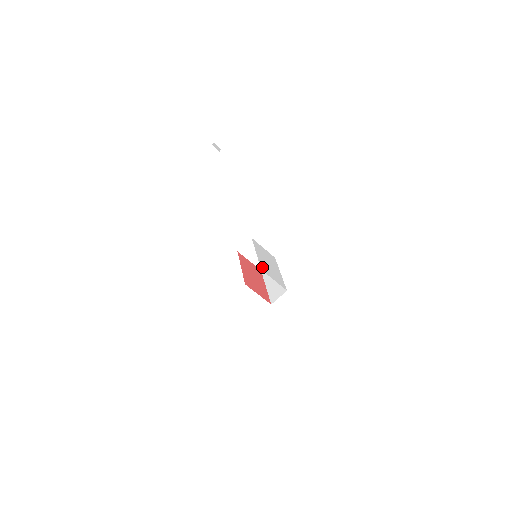
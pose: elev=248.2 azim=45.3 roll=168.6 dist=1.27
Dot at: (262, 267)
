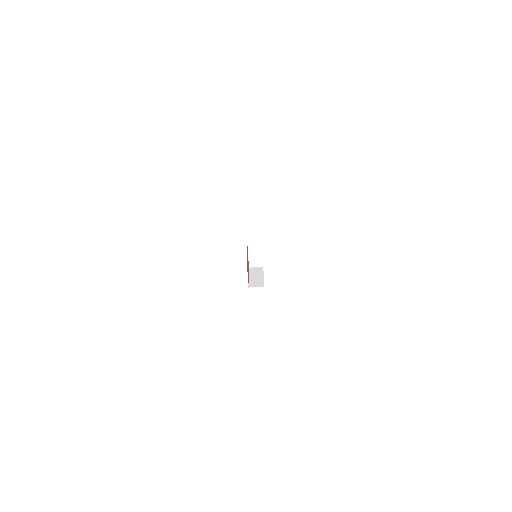
Dot at: occluded
